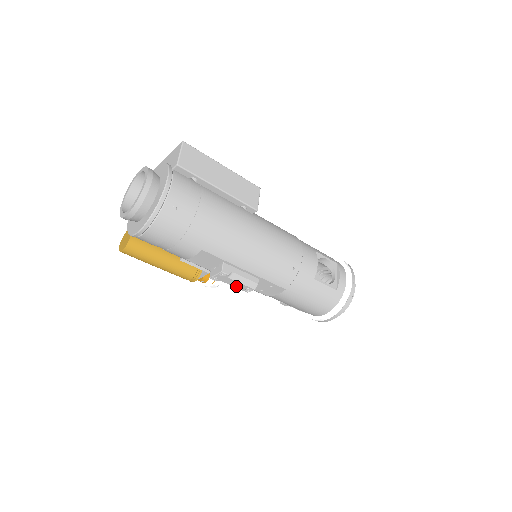
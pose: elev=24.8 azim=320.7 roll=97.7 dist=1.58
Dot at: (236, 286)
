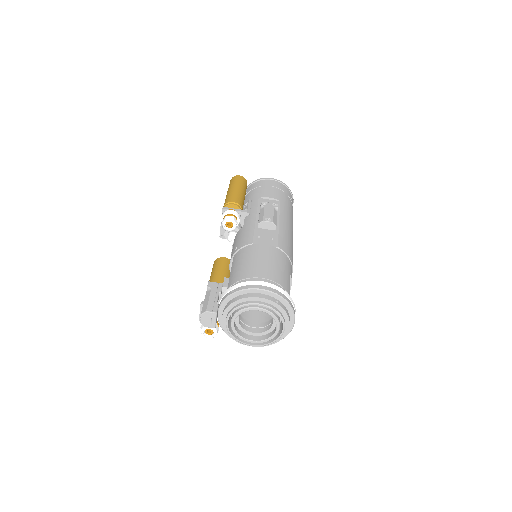
Dot at: (266, 214)
